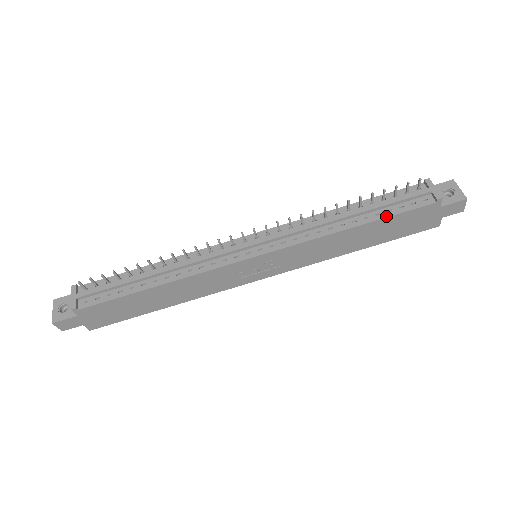
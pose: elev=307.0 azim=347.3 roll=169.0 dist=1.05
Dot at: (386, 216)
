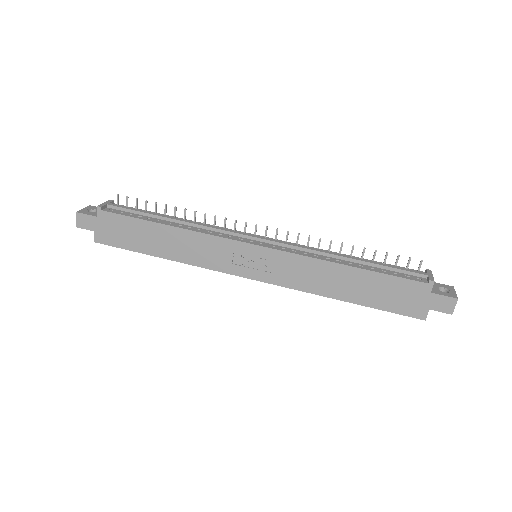
Dot at: (379, 271)
